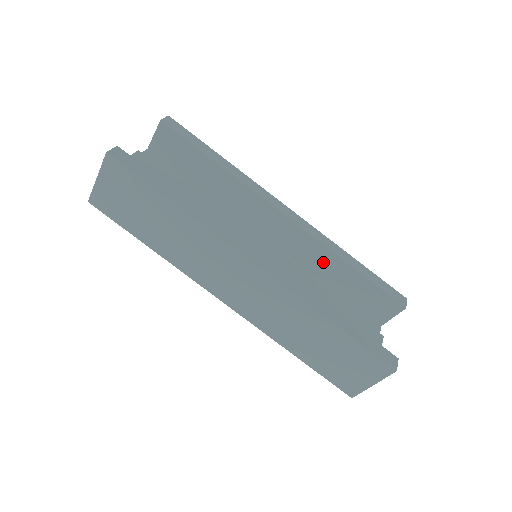
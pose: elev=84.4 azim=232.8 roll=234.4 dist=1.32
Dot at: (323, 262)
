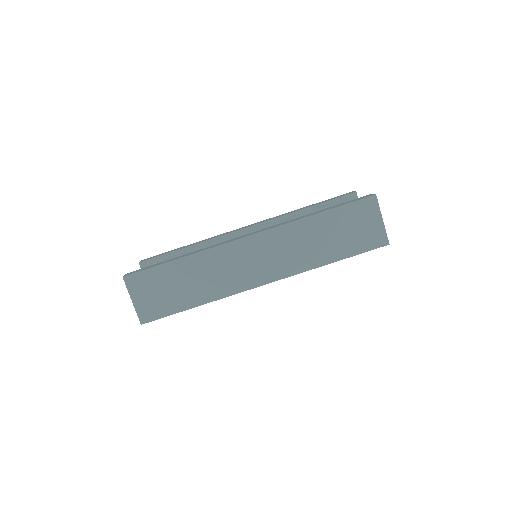
Dot at: occluded
